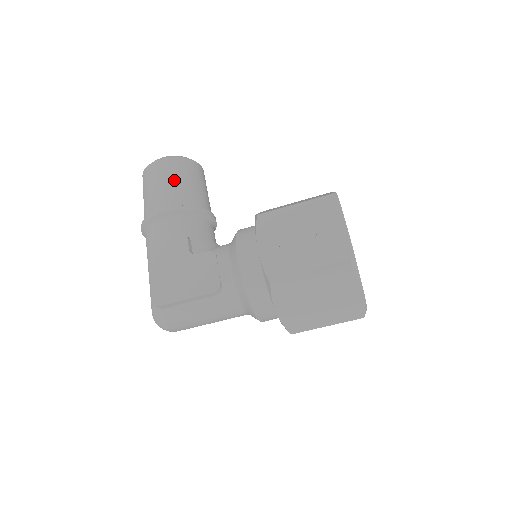
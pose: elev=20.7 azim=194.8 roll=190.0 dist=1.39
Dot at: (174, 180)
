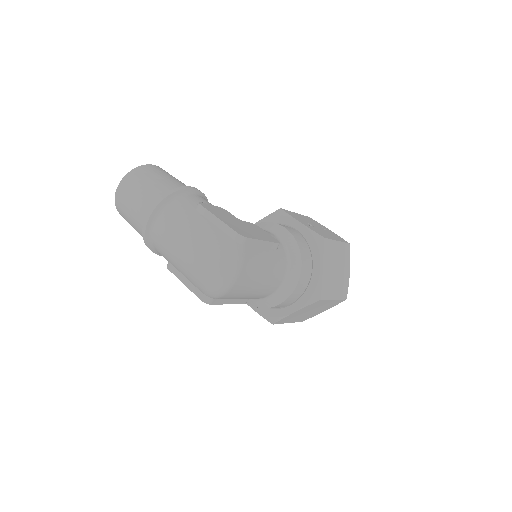
Dot at: occluded
